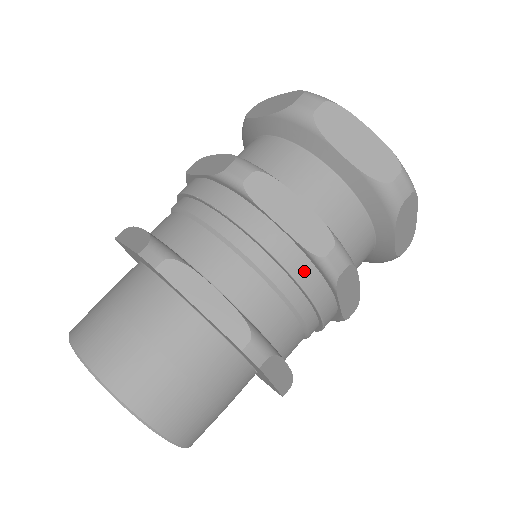
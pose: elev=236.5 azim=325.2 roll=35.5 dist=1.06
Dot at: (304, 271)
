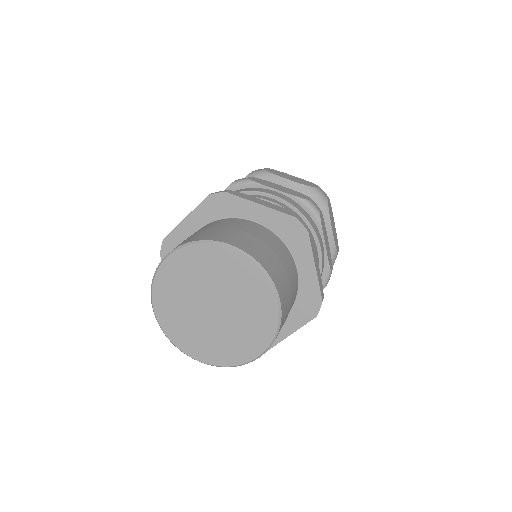
Dot at: (321, 275)
